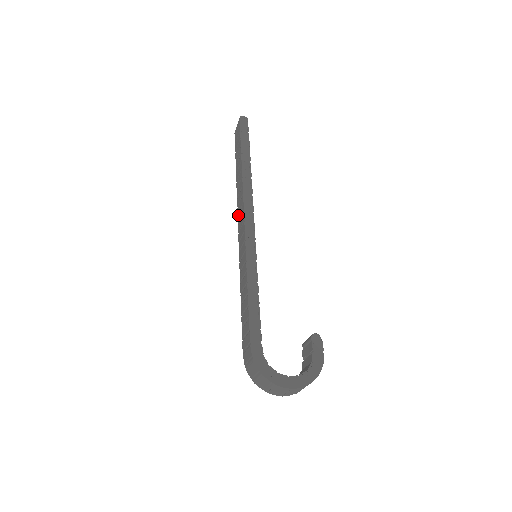
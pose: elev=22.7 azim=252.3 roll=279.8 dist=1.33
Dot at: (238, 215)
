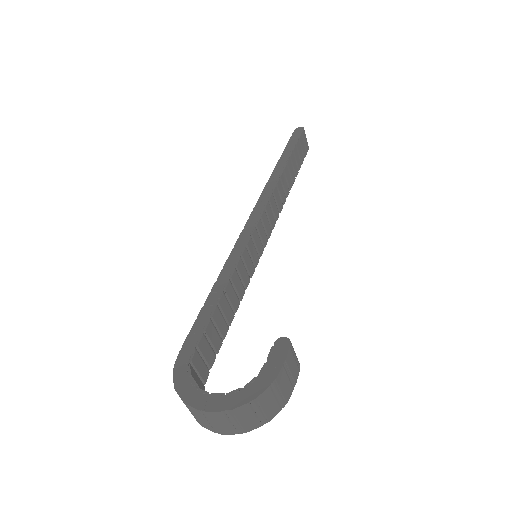
Dot at: occluded
